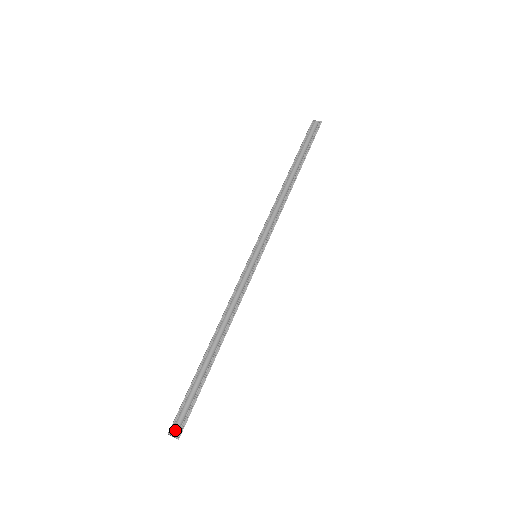
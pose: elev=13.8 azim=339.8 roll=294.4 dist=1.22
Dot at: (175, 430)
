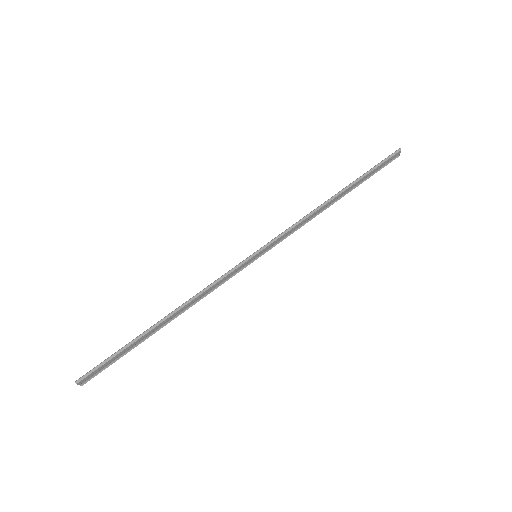
Dot at: (84, 379)
